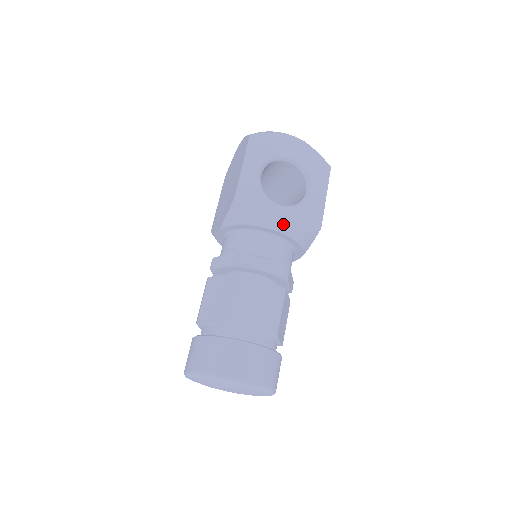
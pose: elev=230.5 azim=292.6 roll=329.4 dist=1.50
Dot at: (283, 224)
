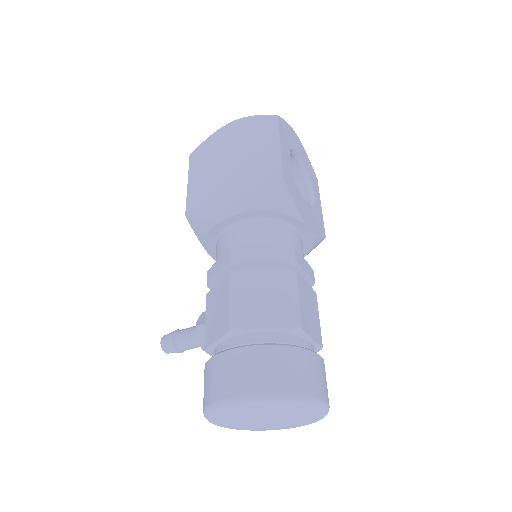
Dot at: (310, 223)
